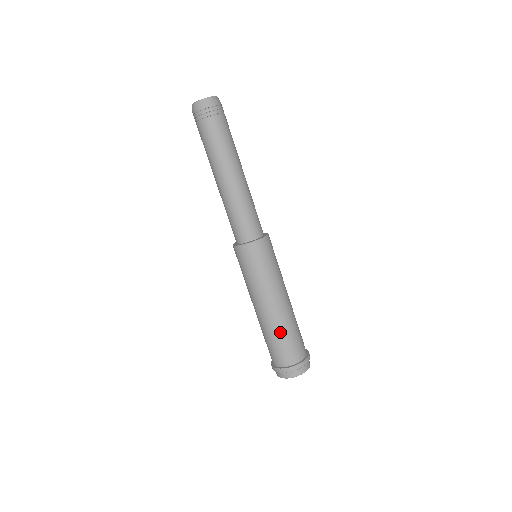
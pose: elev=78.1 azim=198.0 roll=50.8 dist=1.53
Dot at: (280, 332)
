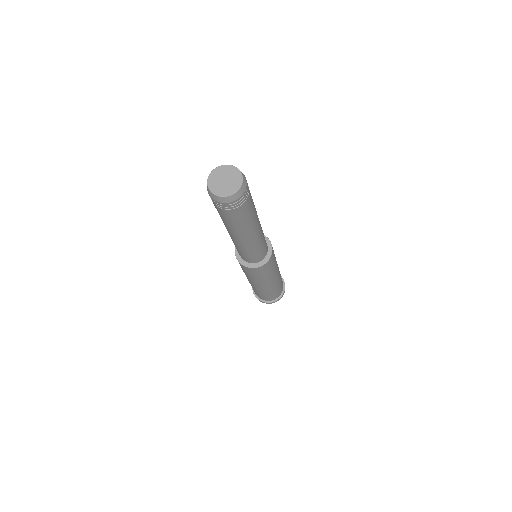
Dot at: (275, 289)
